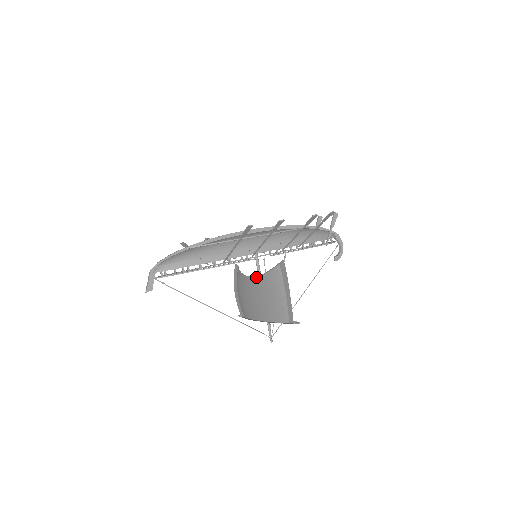
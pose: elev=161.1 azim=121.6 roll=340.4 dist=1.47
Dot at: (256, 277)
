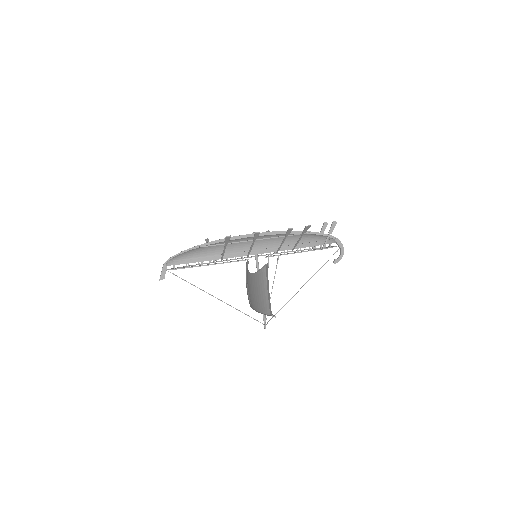
Dot at: (253, 274)
